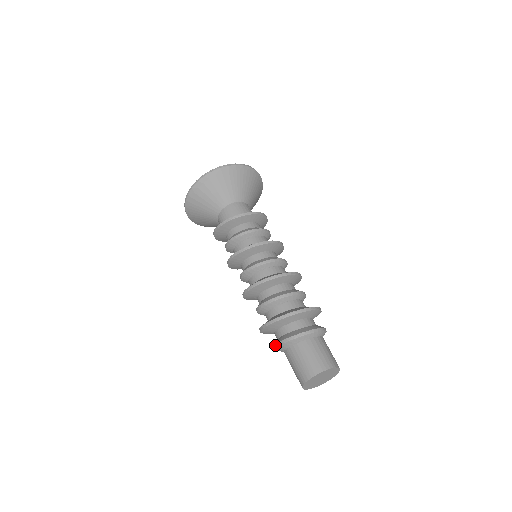
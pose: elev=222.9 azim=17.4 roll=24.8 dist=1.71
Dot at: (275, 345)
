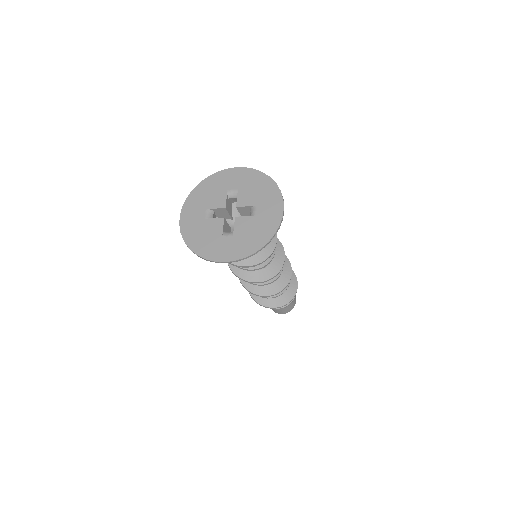
Dot at: occluded
